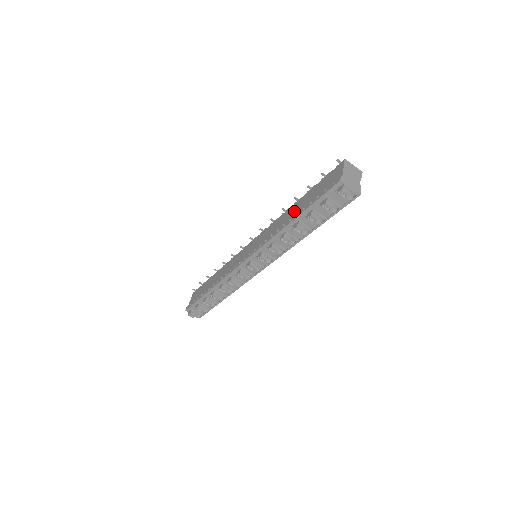
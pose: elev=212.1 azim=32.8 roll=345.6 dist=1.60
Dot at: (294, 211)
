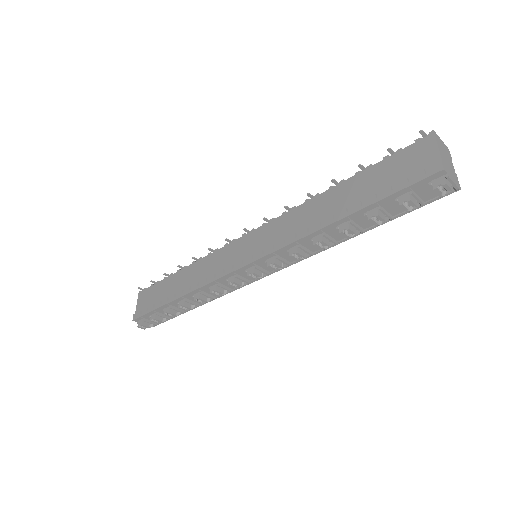
Dot at: (336, 202)
